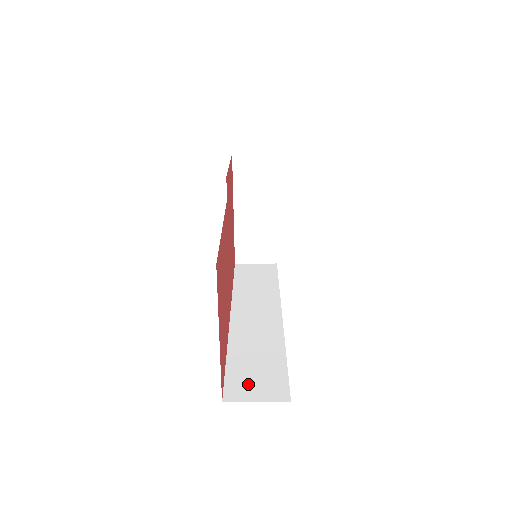
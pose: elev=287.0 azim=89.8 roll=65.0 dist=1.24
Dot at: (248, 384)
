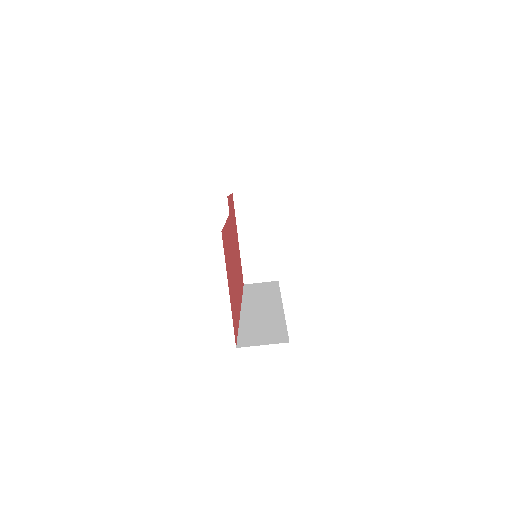
Dot at: (256, 338)
